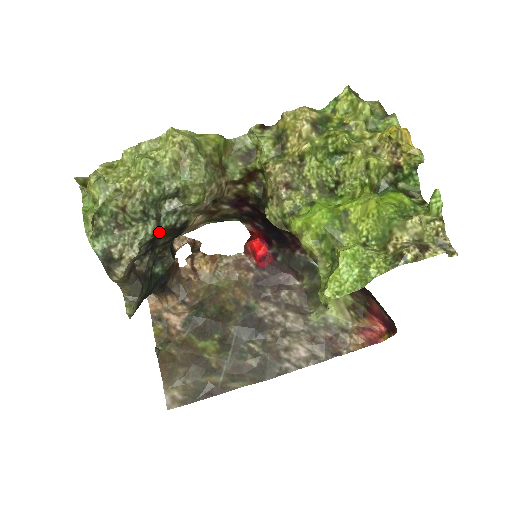
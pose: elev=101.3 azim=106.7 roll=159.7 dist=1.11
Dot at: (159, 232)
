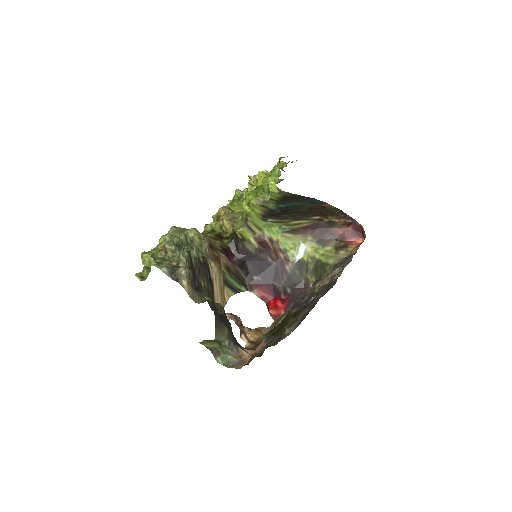
Dot at: (193, 265)
